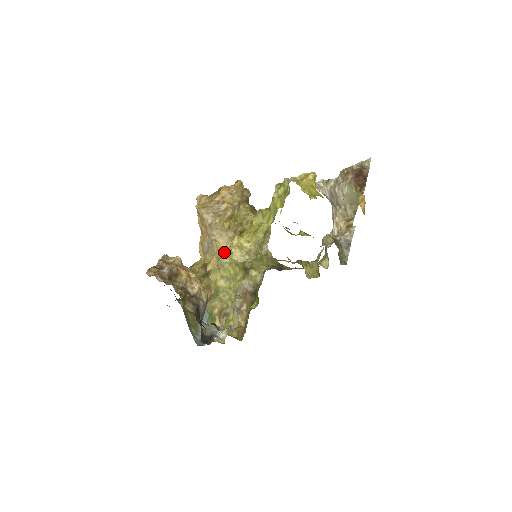
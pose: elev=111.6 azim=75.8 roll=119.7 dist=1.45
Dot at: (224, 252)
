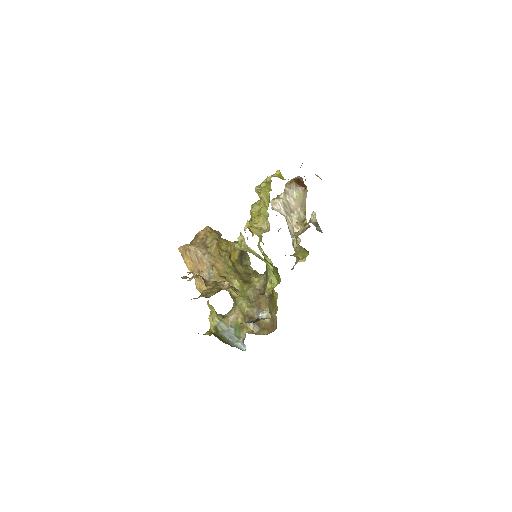
Dot at: occluded
